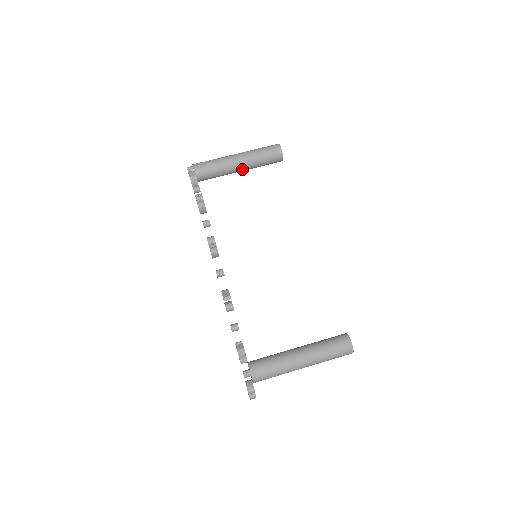
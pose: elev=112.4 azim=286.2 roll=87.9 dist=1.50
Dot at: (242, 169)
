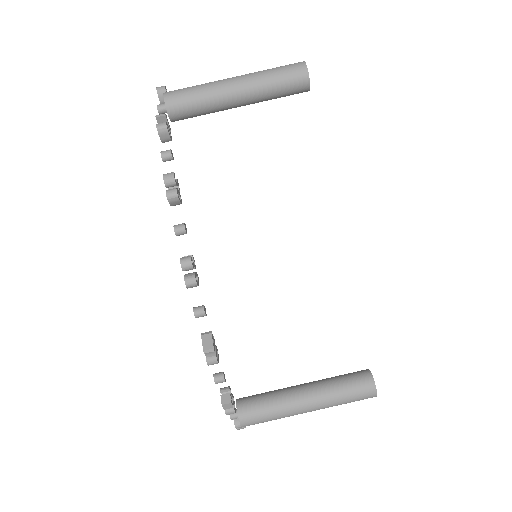
Dot at: (243, 104)
